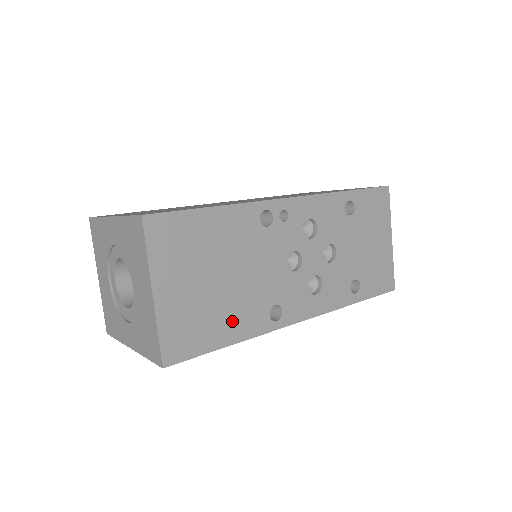
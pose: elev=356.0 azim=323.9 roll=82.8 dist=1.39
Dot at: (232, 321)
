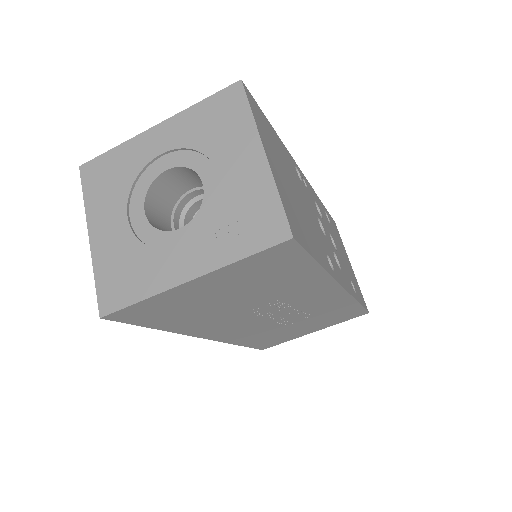
Dot at: (313, 241)
